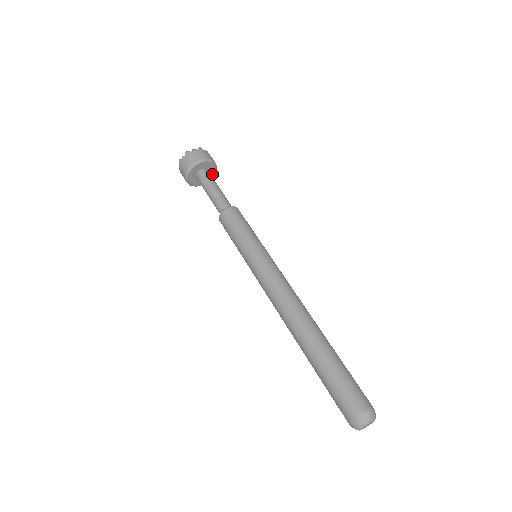
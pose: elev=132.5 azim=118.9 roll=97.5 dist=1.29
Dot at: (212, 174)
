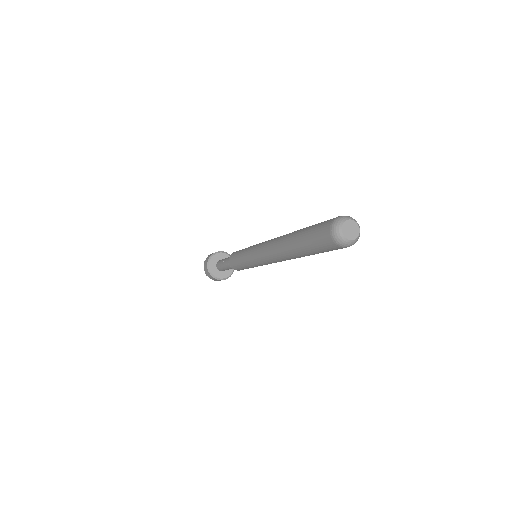
Dot at: occluded
